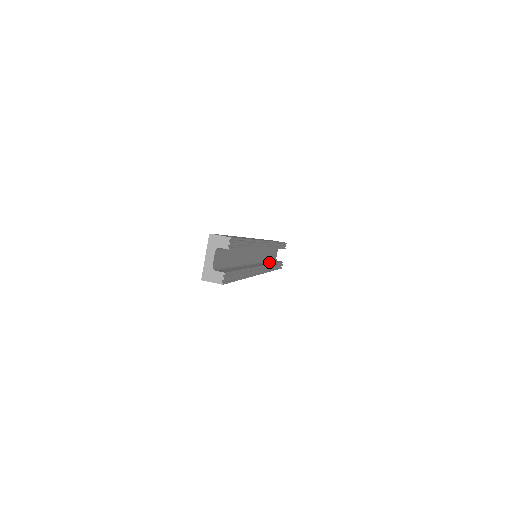
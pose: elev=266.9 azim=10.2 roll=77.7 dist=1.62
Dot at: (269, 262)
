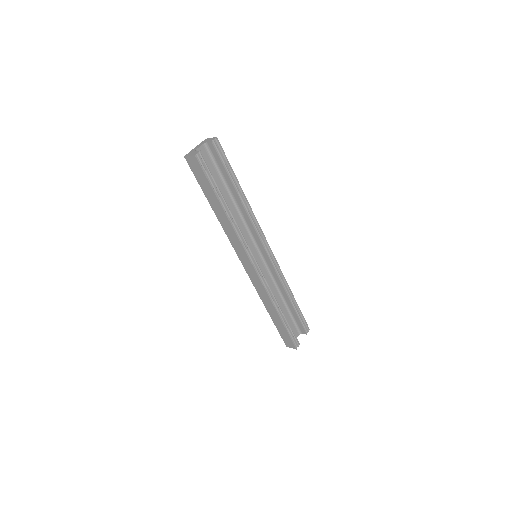
Dot at: occluded
